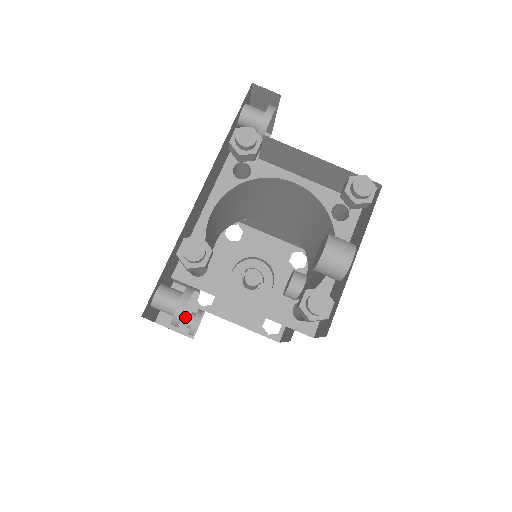
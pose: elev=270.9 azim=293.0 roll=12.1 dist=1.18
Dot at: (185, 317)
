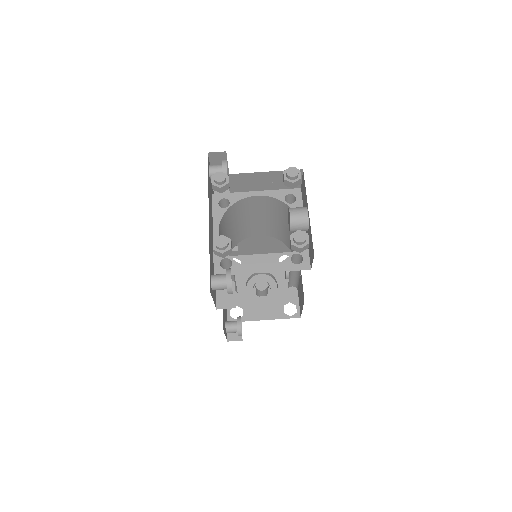
Dot at: (232, 298)
